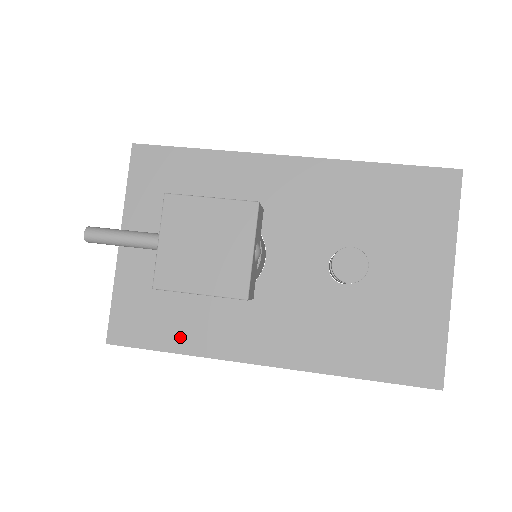
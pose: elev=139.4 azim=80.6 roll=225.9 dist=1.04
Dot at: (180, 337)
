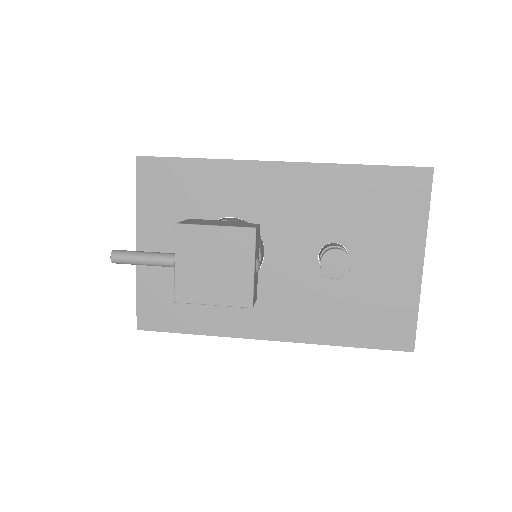
Dot at: (198, 321)
